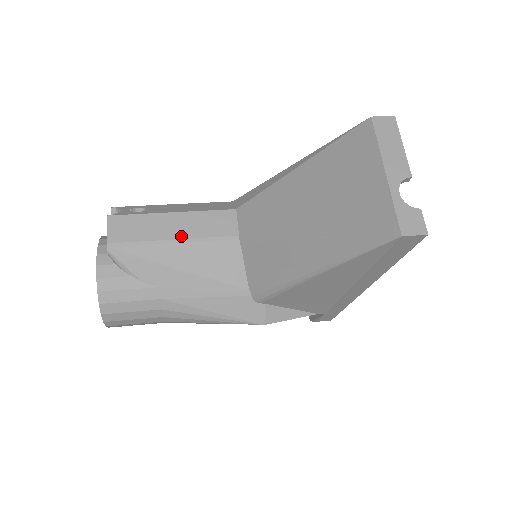
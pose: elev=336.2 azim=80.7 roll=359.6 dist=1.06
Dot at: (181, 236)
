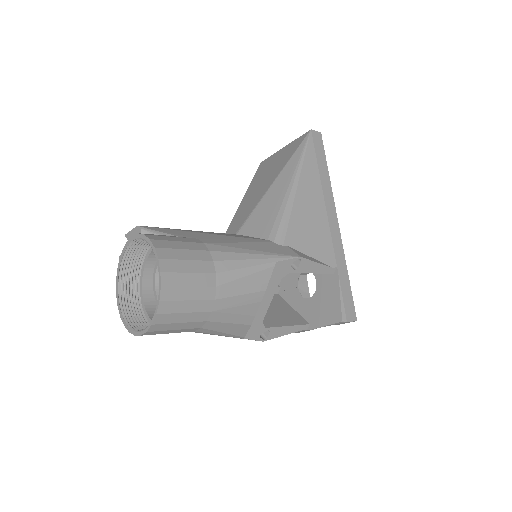
Dot at: occluded
